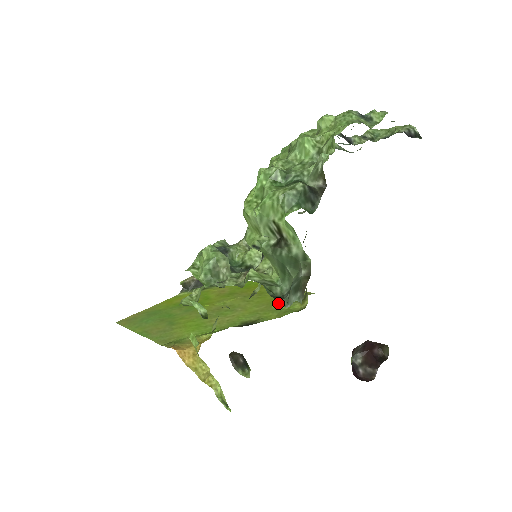
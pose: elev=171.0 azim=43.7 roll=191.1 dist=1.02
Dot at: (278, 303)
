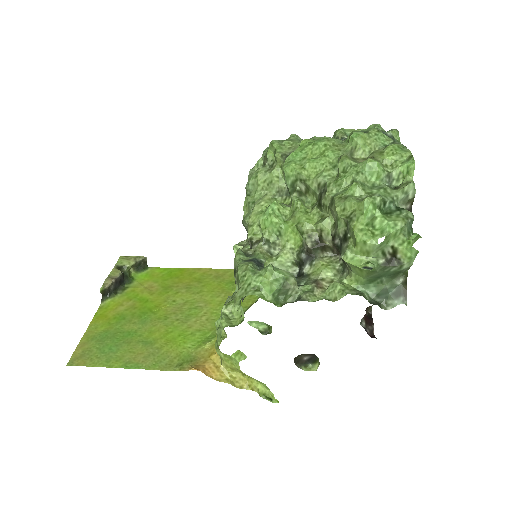
Dot at: (234, 288)
